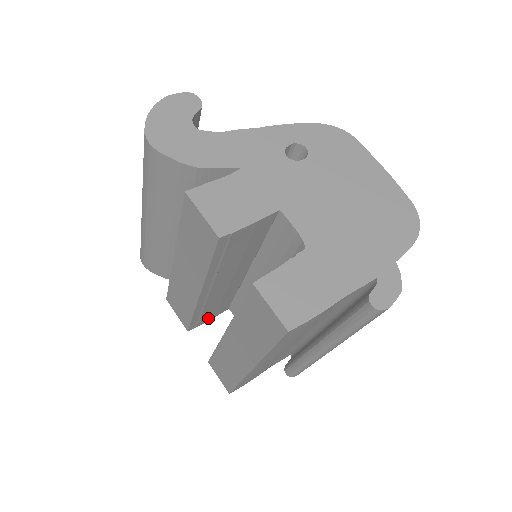
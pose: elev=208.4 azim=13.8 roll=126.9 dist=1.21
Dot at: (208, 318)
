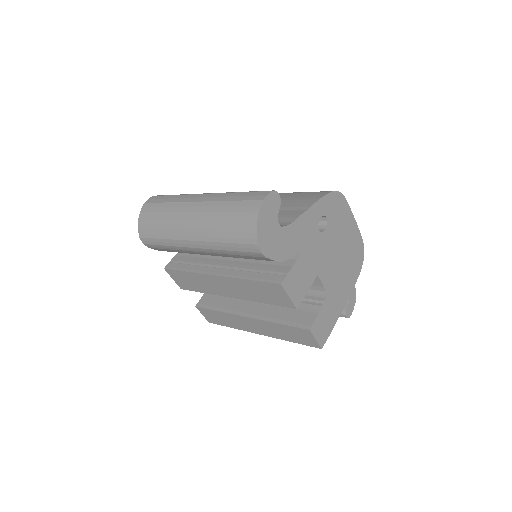
Dot at: occluded
